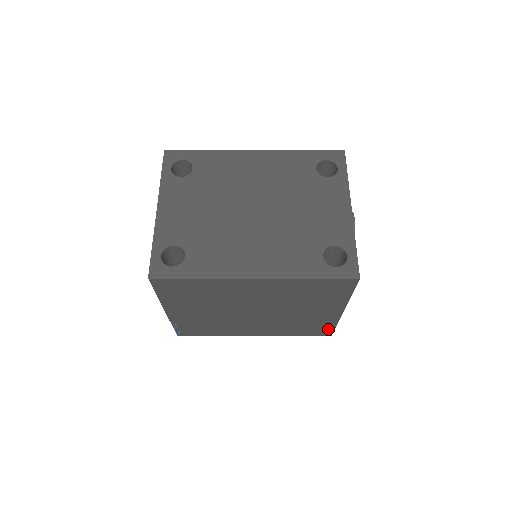
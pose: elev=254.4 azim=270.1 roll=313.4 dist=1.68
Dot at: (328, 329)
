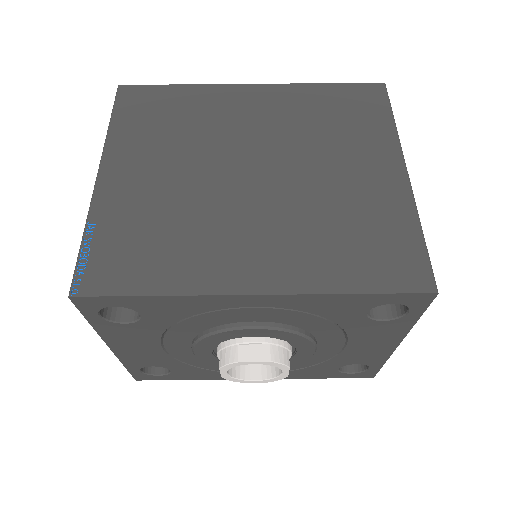
Dot at: (412, 250)
